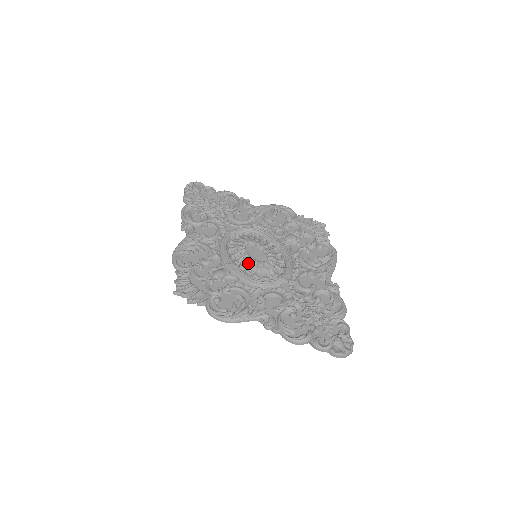
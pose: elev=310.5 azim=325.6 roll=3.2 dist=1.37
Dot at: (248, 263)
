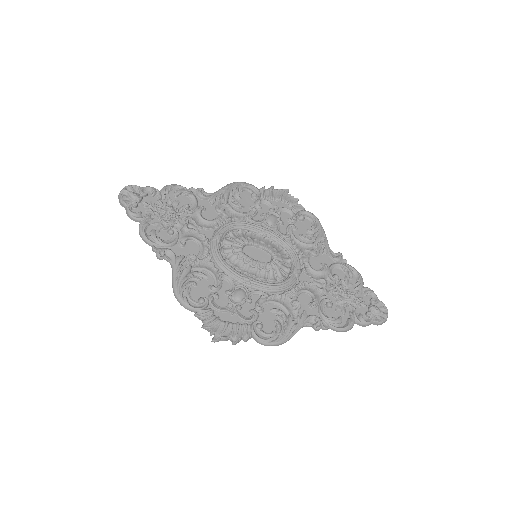
Dot at: (258, 269)
